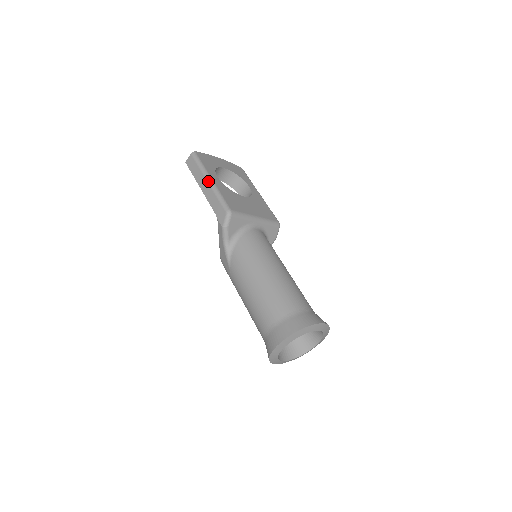
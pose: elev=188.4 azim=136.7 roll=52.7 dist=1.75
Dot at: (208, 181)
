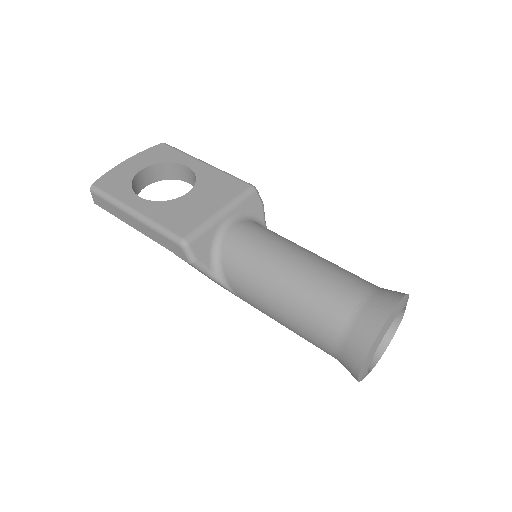
Dot at: (132, 216)
